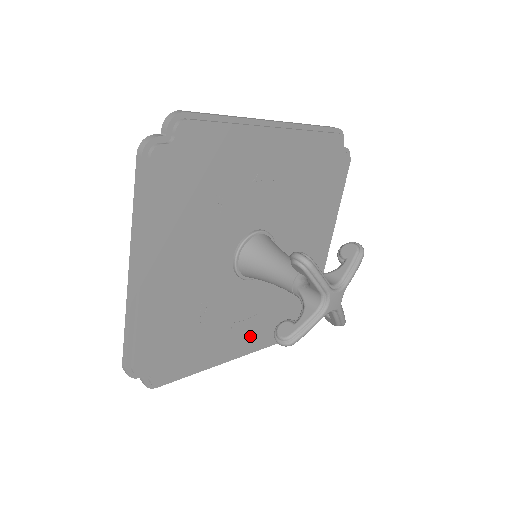
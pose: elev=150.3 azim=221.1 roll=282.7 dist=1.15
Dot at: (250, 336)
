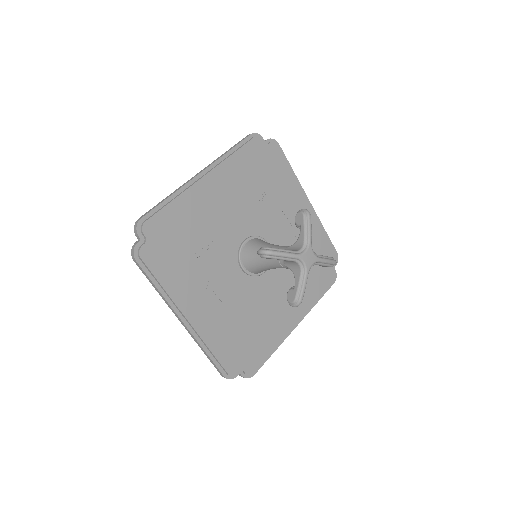
Dot at: (209, 317)
